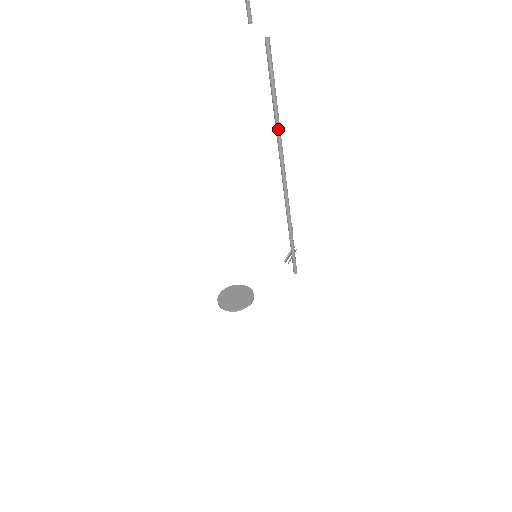
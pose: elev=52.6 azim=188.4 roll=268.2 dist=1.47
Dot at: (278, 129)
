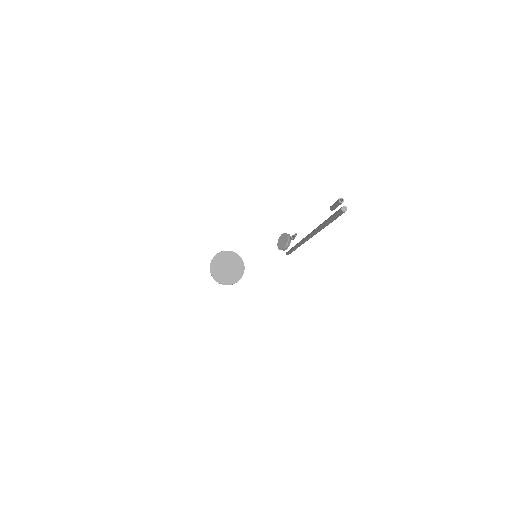
Dot at: (319, 231)
